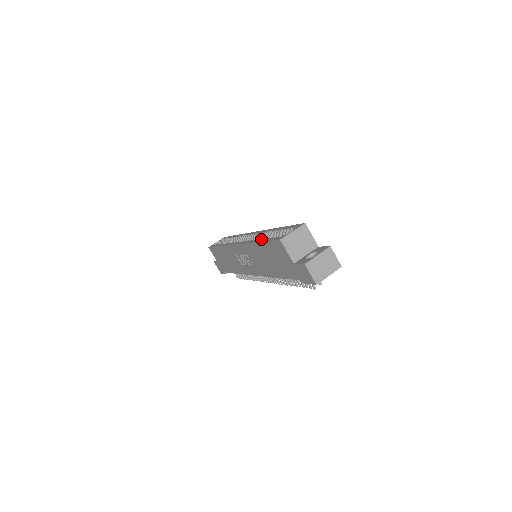
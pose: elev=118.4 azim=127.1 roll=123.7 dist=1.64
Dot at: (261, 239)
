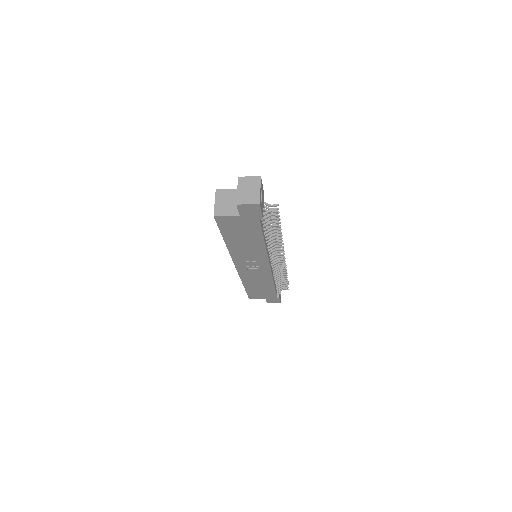
Dot at: occluded
